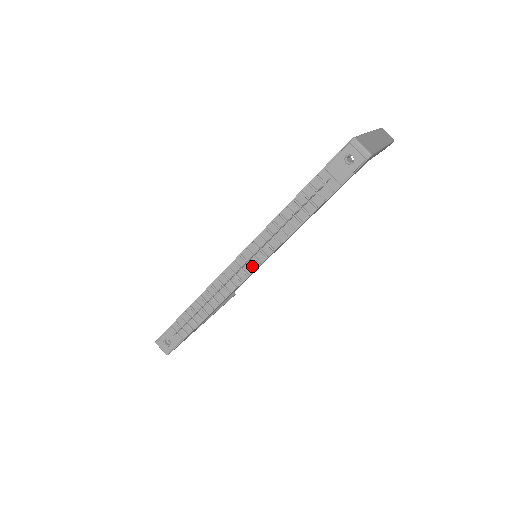
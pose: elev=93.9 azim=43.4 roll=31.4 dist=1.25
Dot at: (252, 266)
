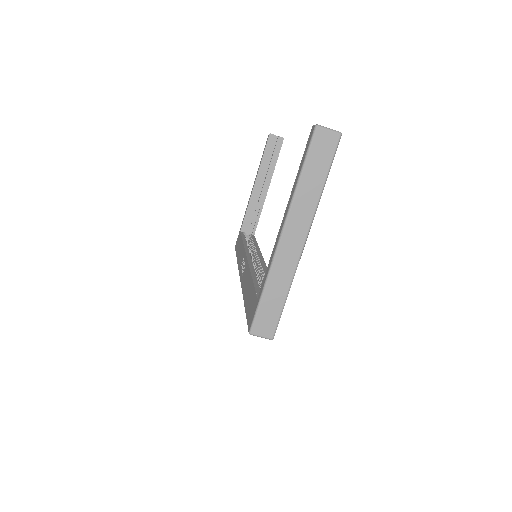
Dot at: occluded
